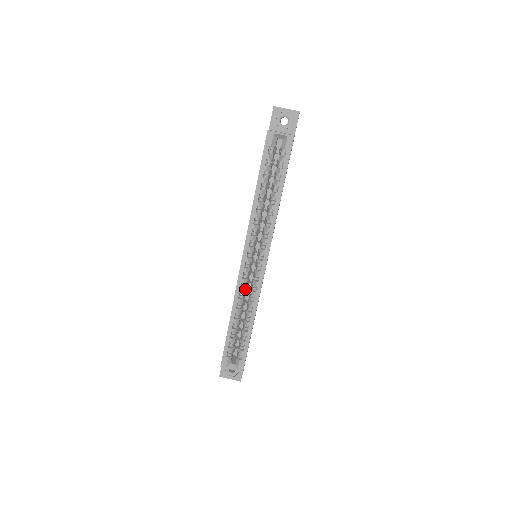
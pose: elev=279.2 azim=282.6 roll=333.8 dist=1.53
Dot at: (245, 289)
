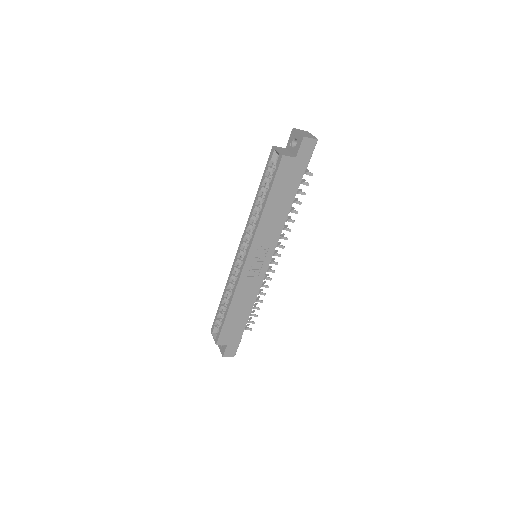
Dot at: (235, 277)
